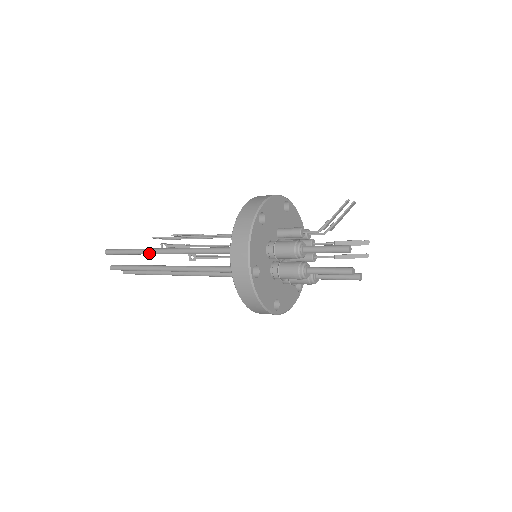
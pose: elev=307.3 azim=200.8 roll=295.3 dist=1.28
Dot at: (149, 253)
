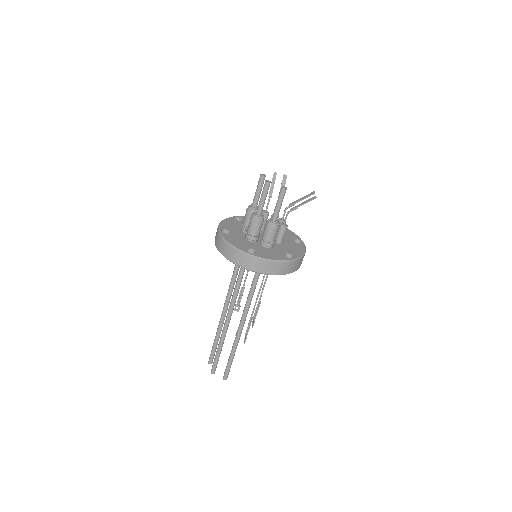
Dot at: (219, 325)
